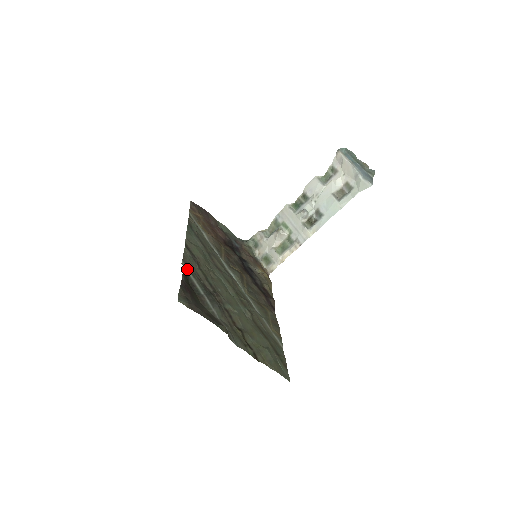
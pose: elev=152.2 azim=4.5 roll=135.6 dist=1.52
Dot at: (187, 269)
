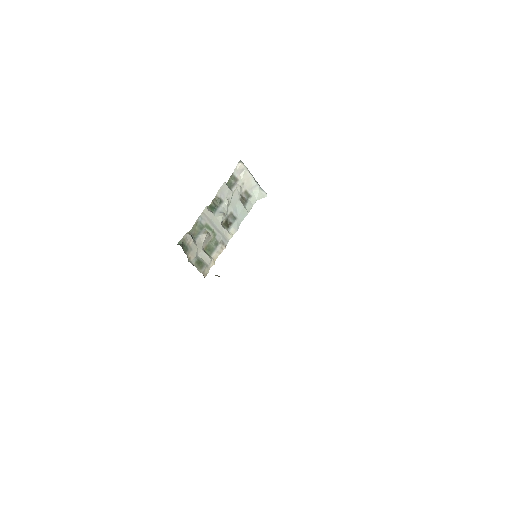
Dot at: occluded
